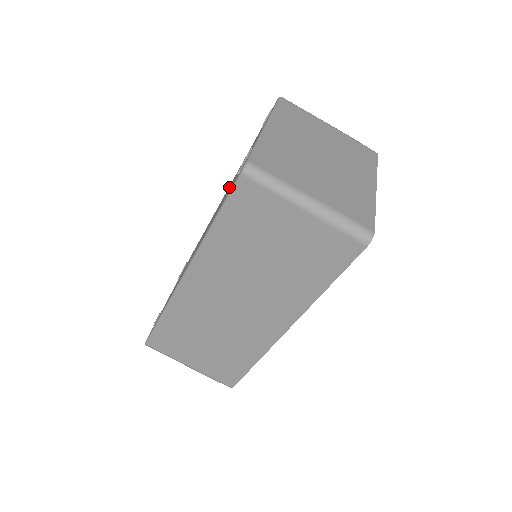
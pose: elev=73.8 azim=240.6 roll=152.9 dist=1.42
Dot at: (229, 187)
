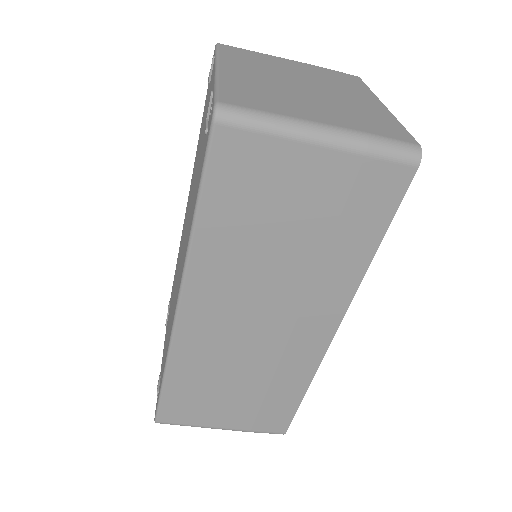
Dot at: occluded
